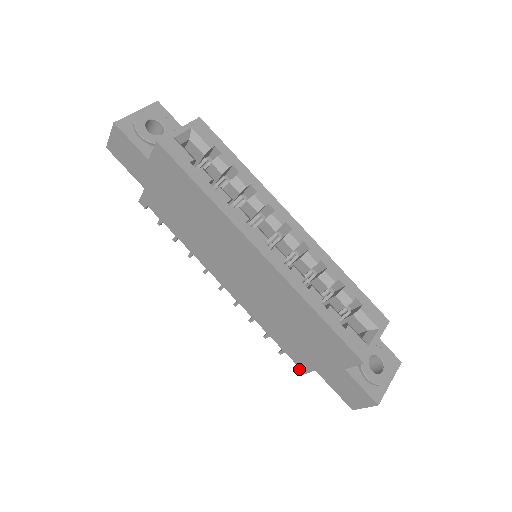
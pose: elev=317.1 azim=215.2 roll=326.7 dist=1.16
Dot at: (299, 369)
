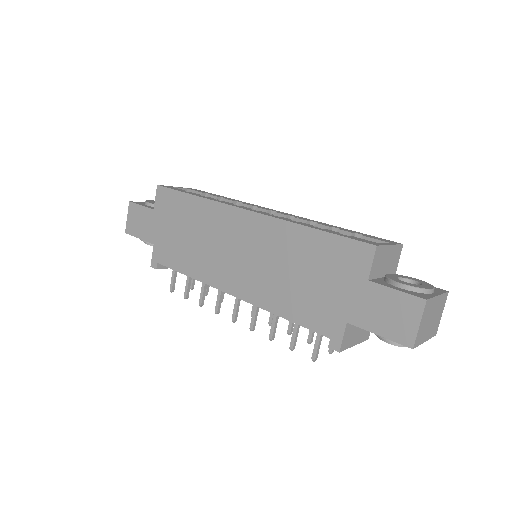
Dot at: (333, 343)
